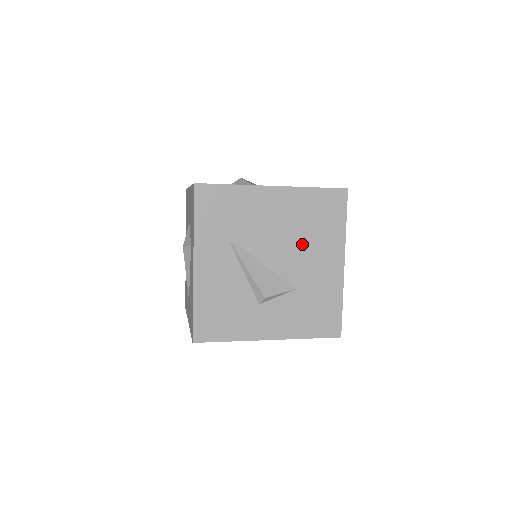
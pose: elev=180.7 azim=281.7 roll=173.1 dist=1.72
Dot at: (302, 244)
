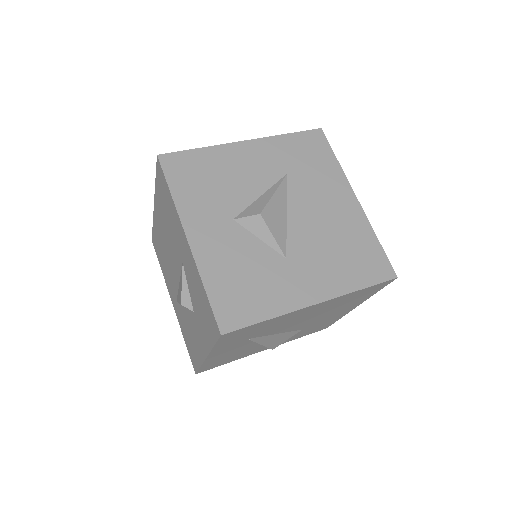
Dot at: (324, 314)
